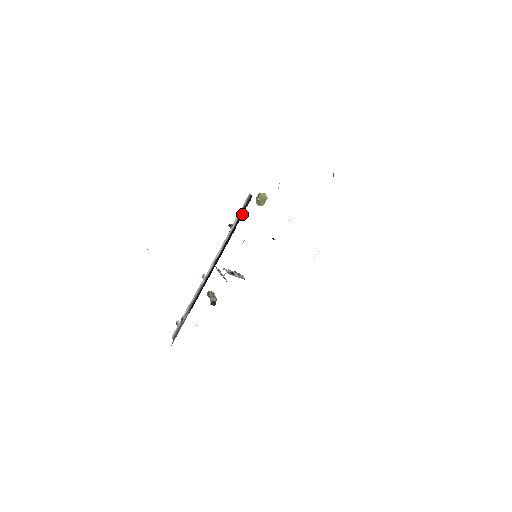
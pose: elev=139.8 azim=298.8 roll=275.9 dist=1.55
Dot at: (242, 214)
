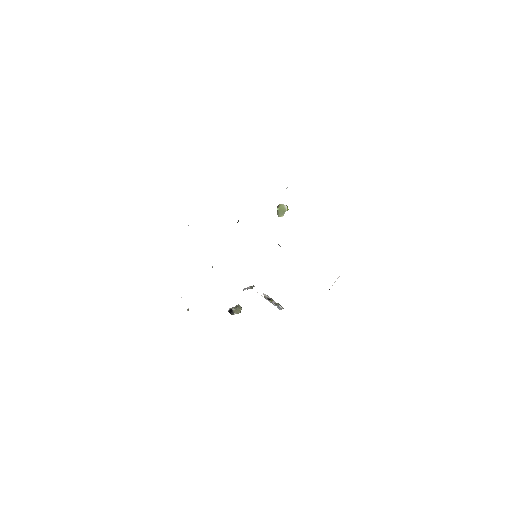
Dot at: occluded
